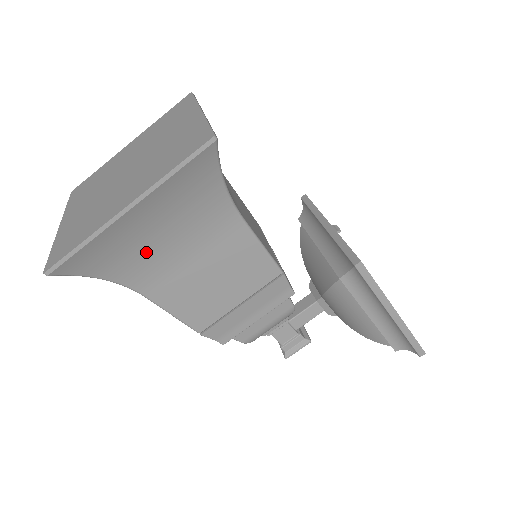
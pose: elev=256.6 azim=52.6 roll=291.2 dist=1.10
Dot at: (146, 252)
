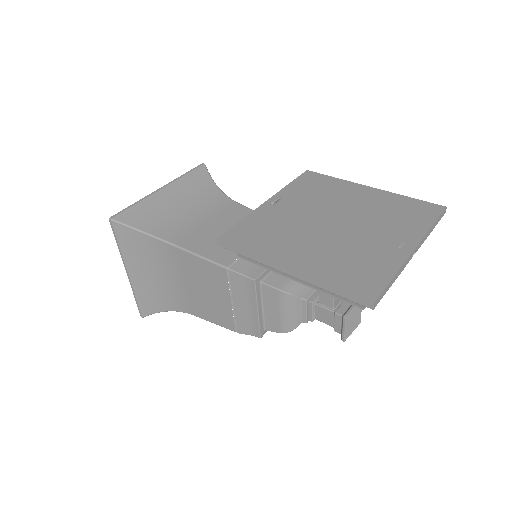
Dot at: (165, 289)
